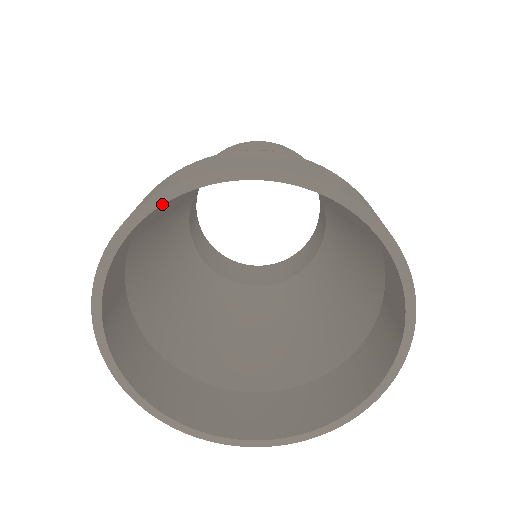
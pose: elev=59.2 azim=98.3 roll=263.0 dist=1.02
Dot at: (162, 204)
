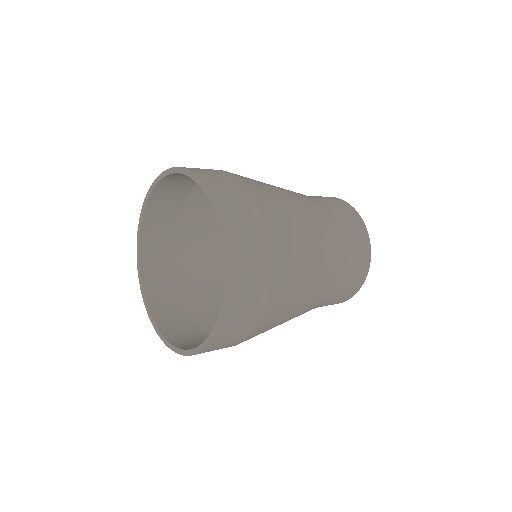
Dot at: (139, 237)
